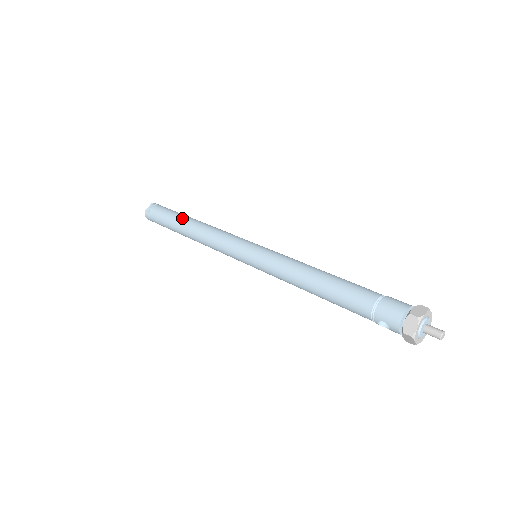
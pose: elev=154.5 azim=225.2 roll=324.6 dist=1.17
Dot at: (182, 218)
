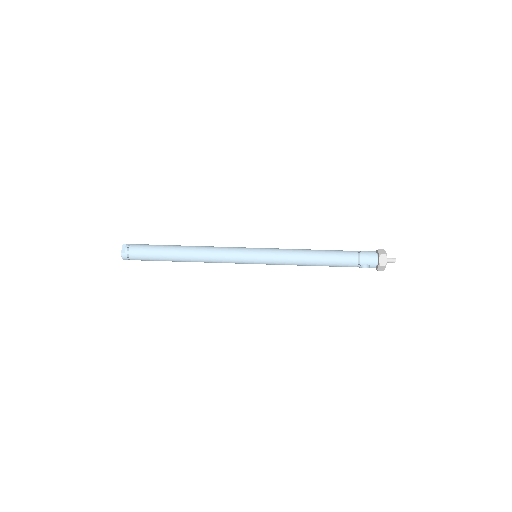
Dot at: (172, 247)
